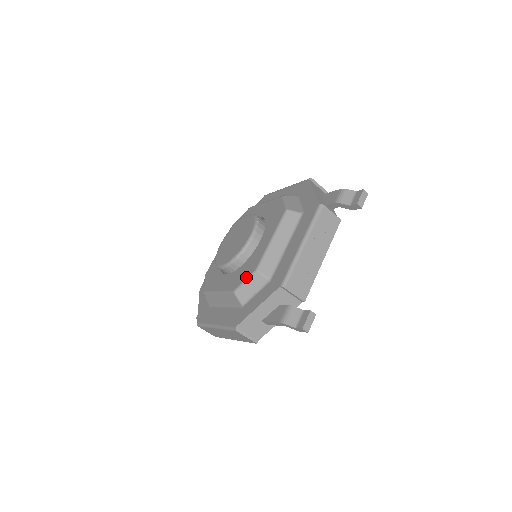
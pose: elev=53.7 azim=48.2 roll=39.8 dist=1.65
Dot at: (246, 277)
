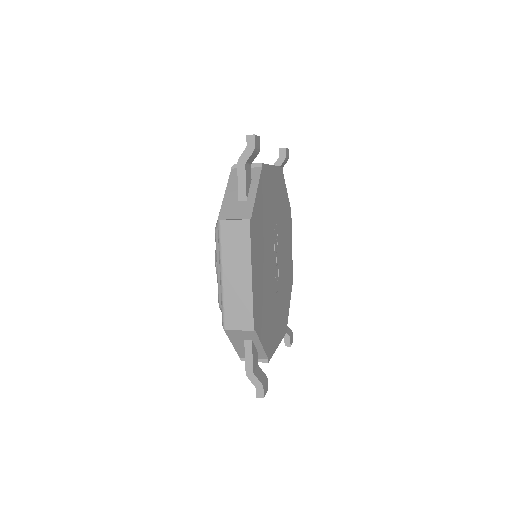
Dot at: occluded
